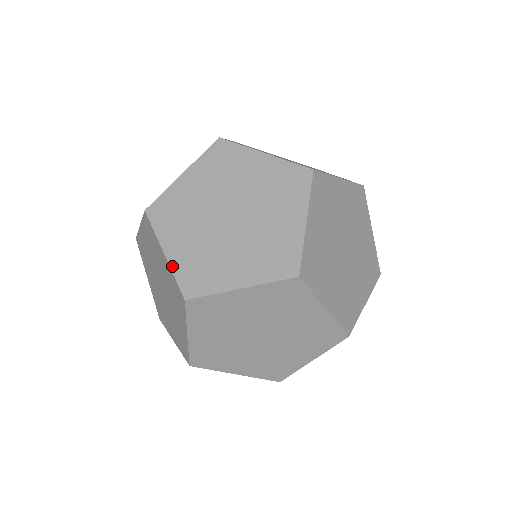
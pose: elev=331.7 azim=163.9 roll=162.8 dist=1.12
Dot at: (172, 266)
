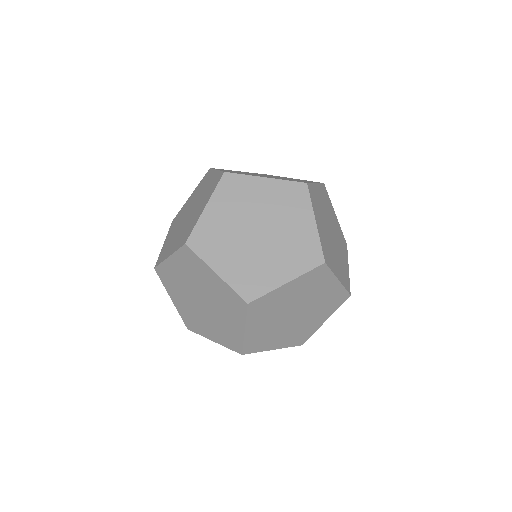
Dot at: (161, 250)
